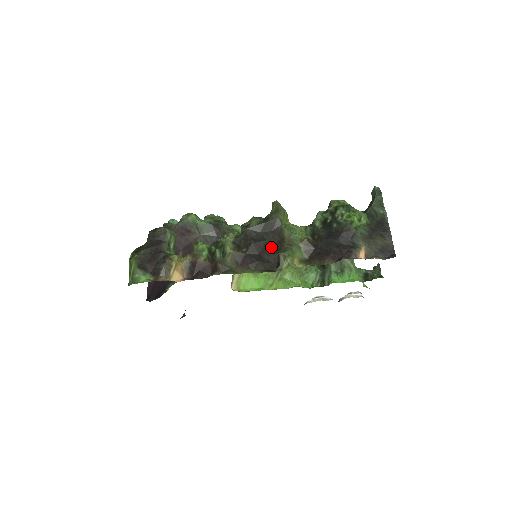
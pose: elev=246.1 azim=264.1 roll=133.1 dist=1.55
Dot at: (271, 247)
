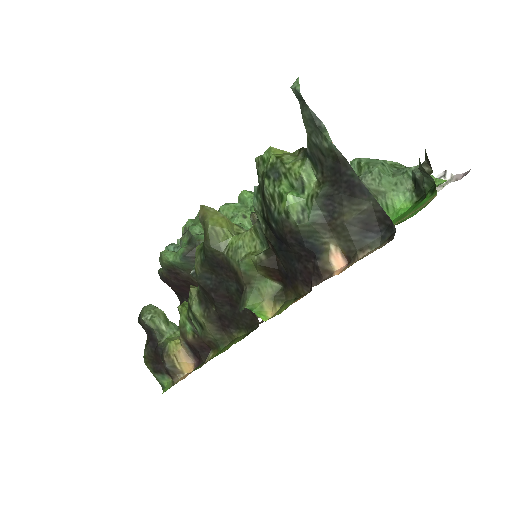
Dot at: (234, 291)
